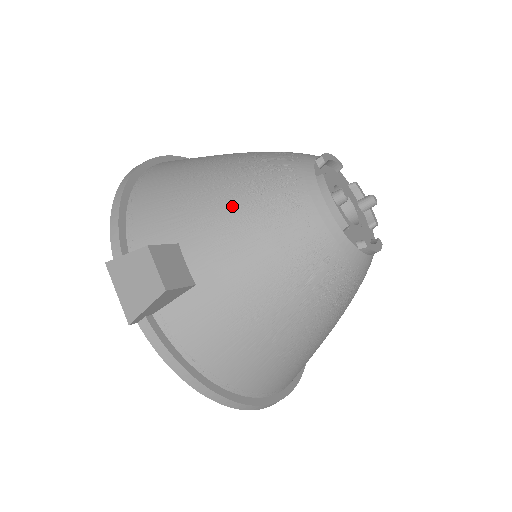
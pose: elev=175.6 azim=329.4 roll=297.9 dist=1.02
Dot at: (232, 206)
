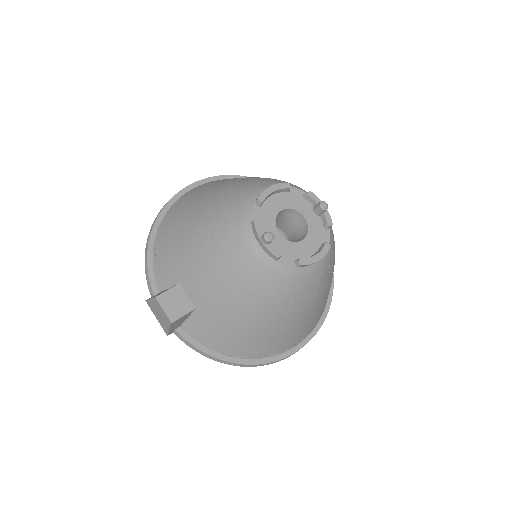
Dot at: (202, 255)
